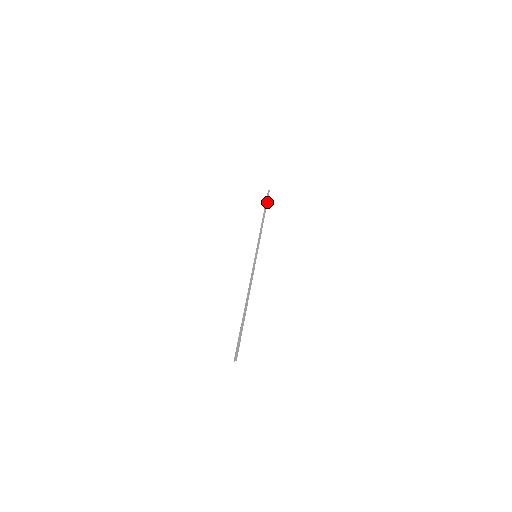
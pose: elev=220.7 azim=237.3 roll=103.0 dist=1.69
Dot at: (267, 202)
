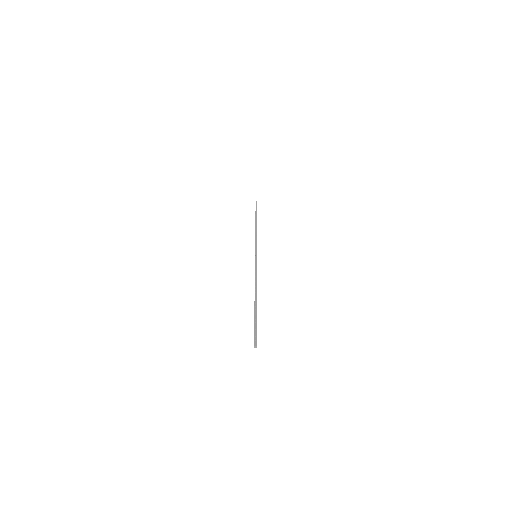
Dot at: occluded
